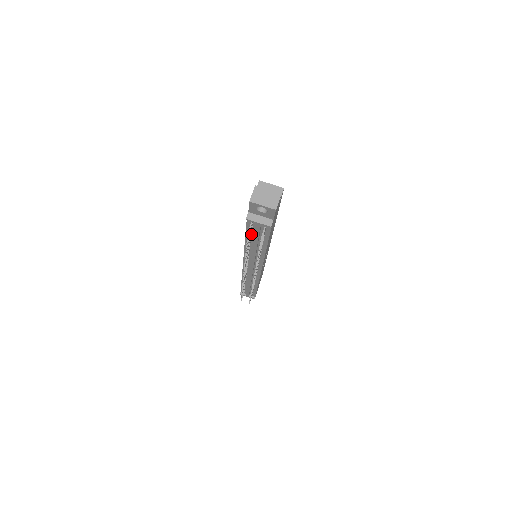
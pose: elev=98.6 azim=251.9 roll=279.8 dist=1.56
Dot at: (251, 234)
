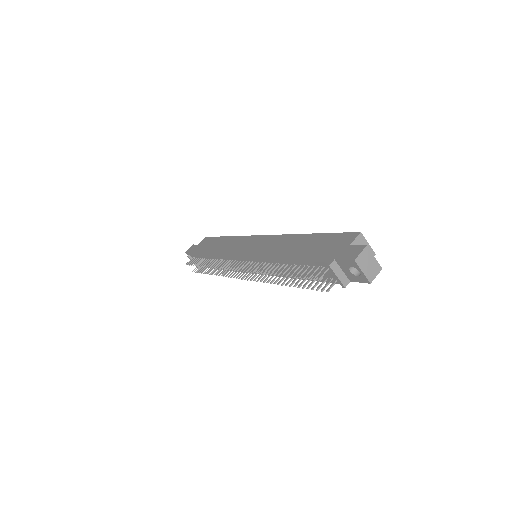
Dot at: (303, 265)
